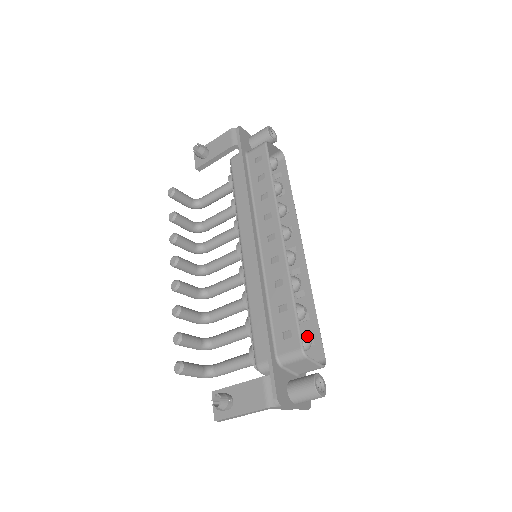
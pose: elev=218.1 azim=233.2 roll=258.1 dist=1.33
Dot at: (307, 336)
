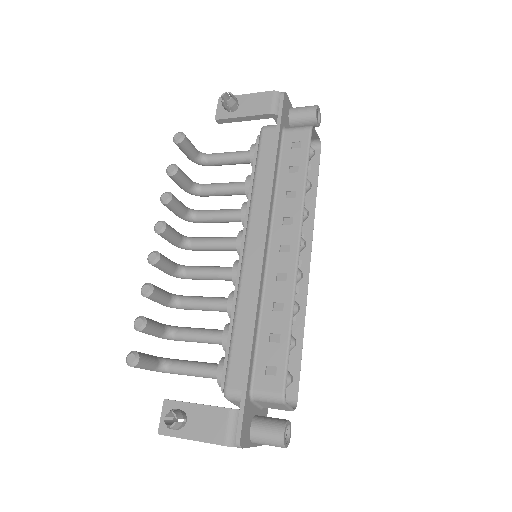
Dot at: (289, 375)
